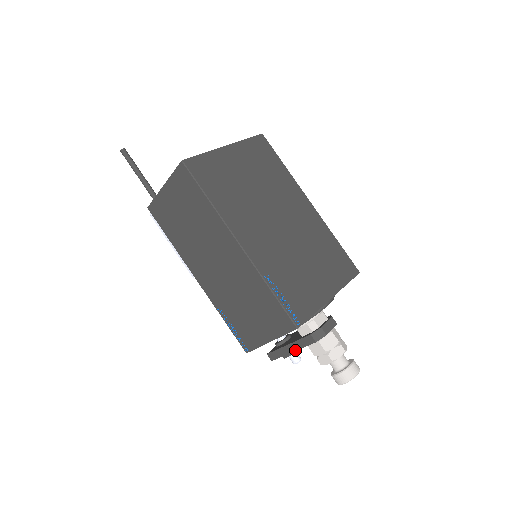
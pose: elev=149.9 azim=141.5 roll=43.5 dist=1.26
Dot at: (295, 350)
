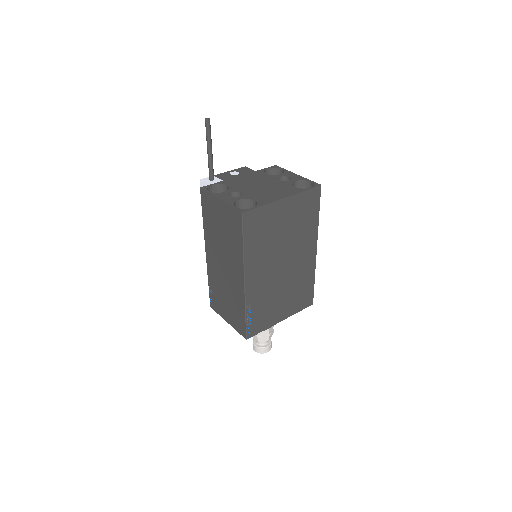
Dot at: occluded
